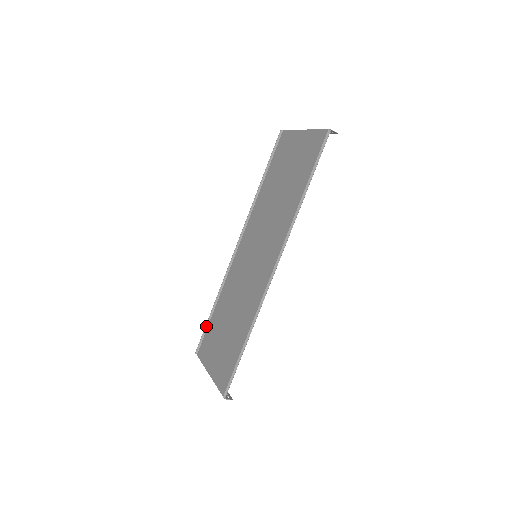
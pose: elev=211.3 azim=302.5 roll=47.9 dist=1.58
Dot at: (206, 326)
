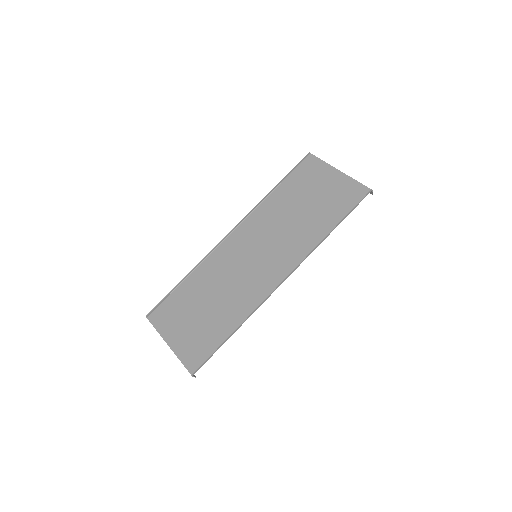
Dot at: (168, 294)
